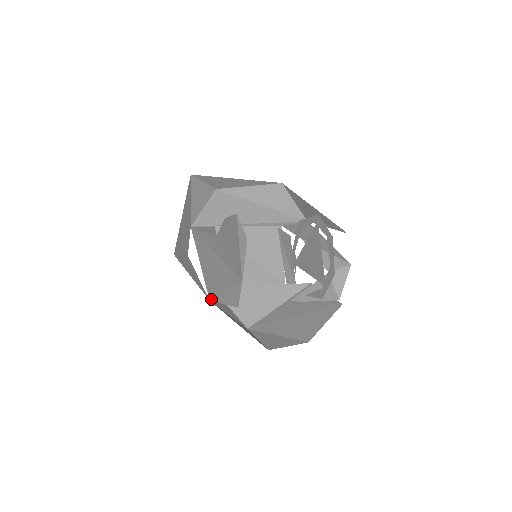
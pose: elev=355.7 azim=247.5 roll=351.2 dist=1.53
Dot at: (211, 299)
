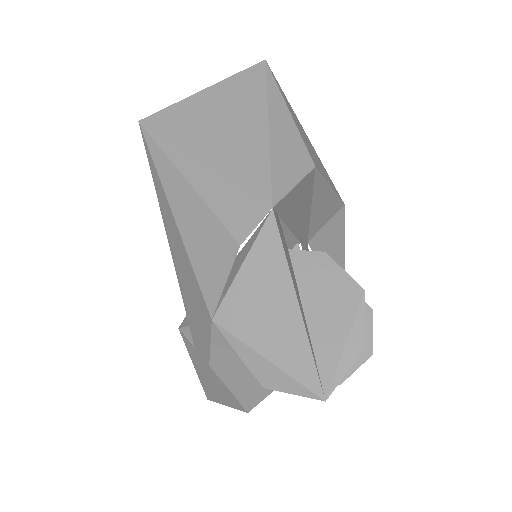
Dot at: (219, 324)
